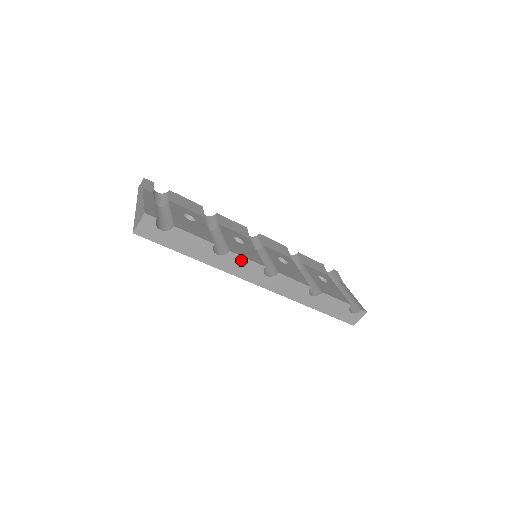
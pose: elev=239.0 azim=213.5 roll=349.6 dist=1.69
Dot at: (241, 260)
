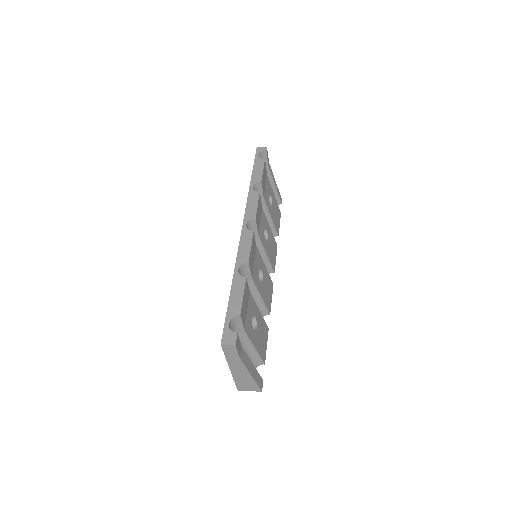
Dot at: occluded
